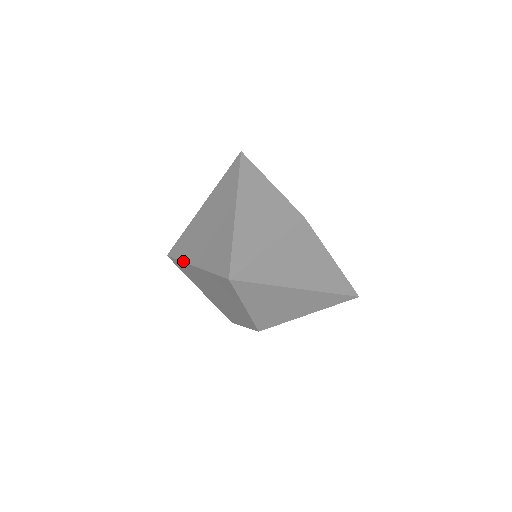
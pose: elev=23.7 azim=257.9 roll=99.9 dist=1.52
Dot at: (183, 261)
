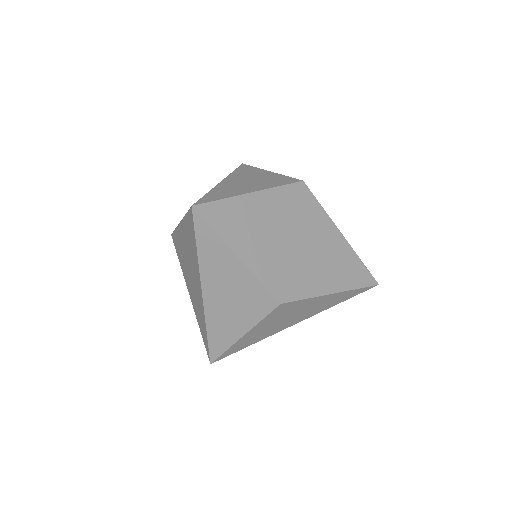
Dot at: occluded
